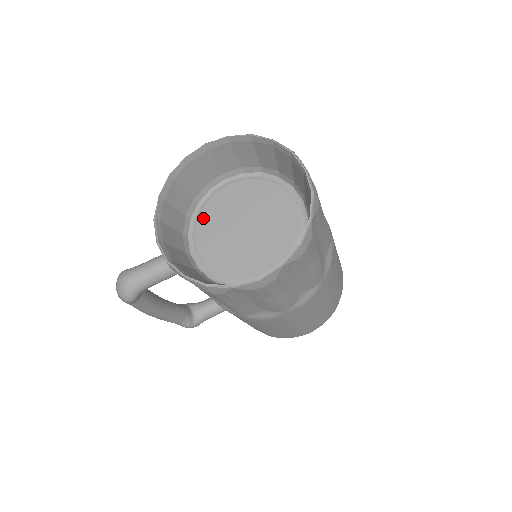
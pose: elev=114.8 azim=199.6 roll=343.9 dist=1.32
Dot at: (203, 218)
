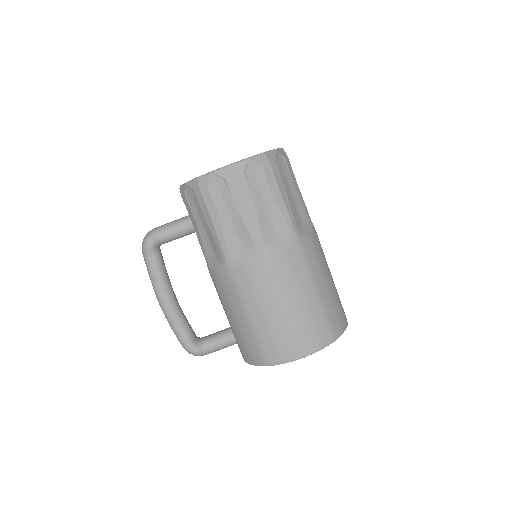
Dot at: occluded
